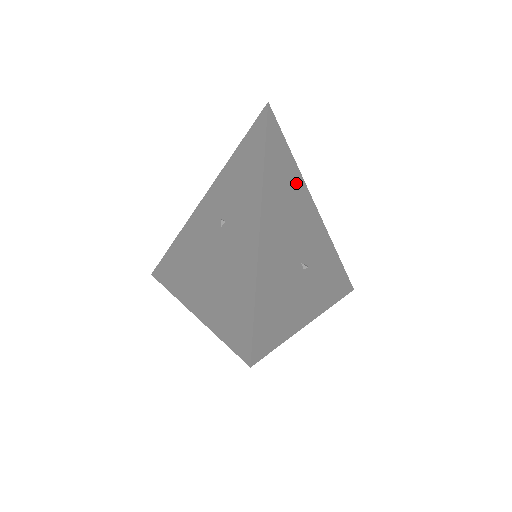
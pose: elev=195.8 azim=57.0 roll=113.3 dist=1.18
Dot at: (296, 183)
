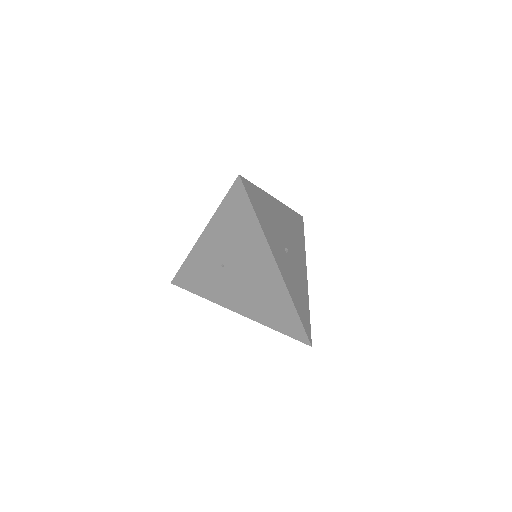
Dot at: (301, 245)
